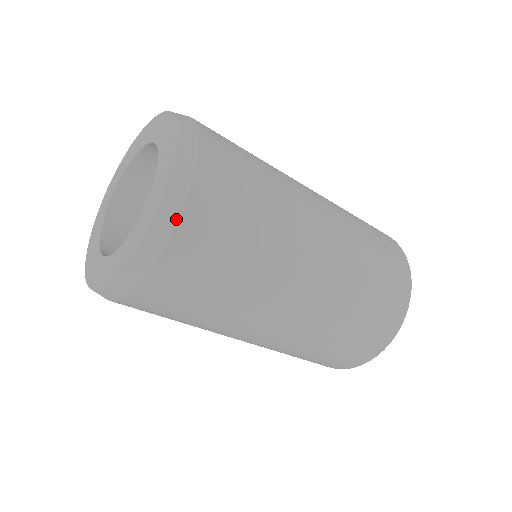
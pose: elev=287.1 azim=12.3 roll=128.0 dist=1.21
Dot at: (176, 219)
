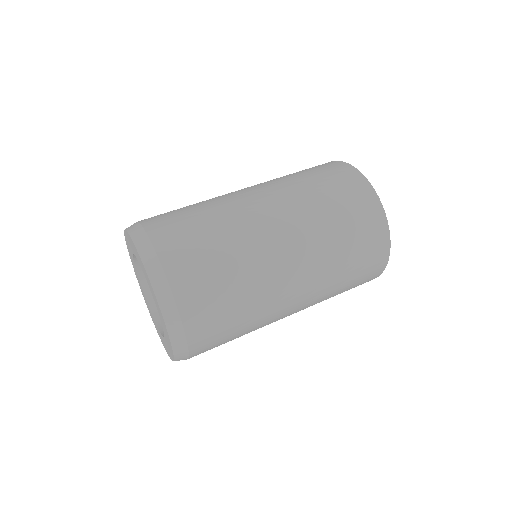
Dot at: (183, 334)
